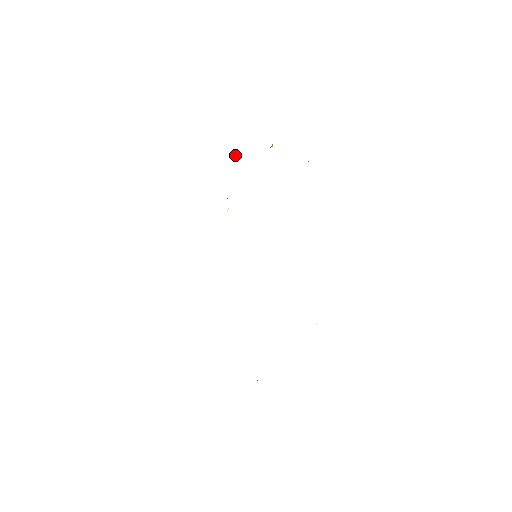
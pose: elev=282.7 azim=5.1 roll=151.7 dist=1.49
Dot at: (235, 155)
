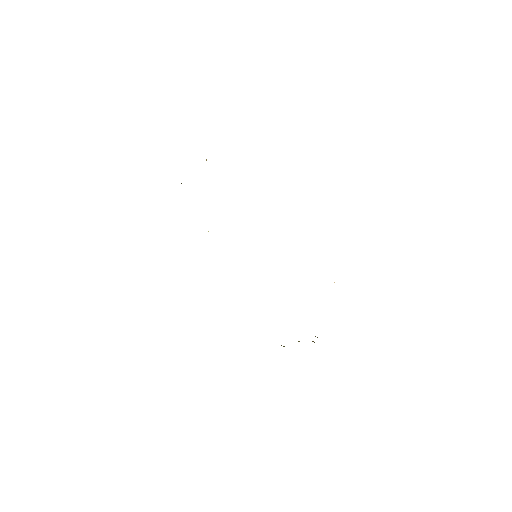
Dot at: occluded
